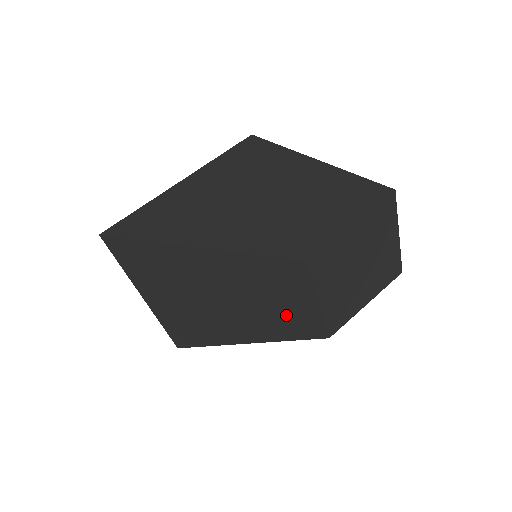
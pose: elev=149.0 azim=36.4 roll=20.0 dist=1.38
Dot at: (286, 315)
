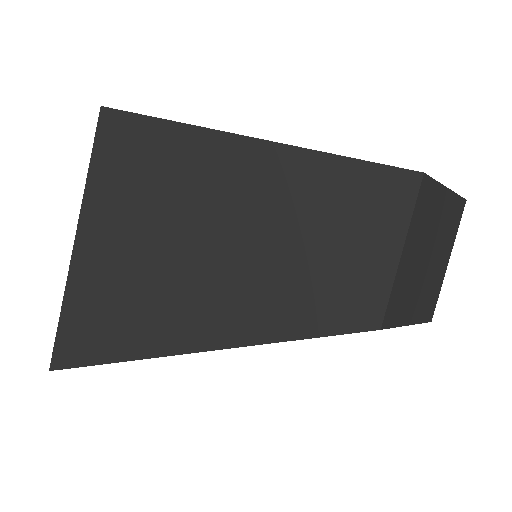
Dot at: (332, 279)
